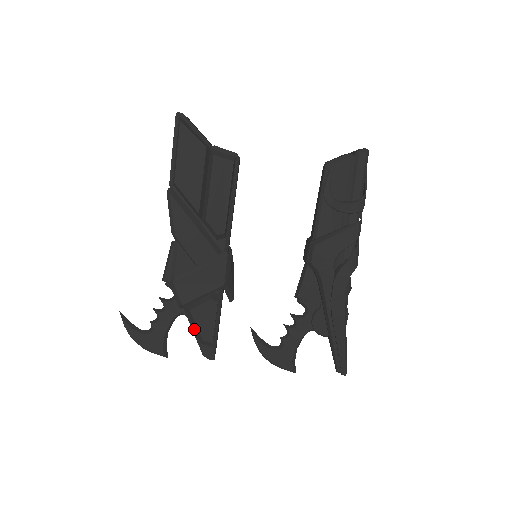
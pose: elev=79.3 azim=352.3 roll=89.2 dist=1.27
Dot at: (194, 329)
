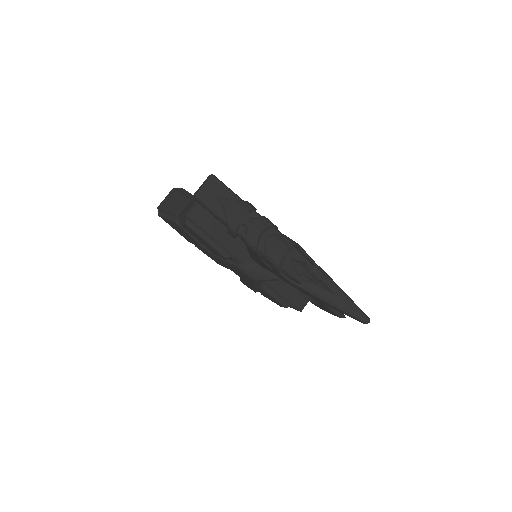
Dot at: occluded
